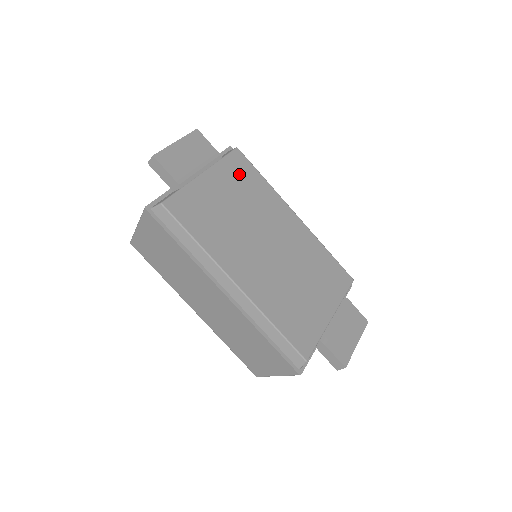
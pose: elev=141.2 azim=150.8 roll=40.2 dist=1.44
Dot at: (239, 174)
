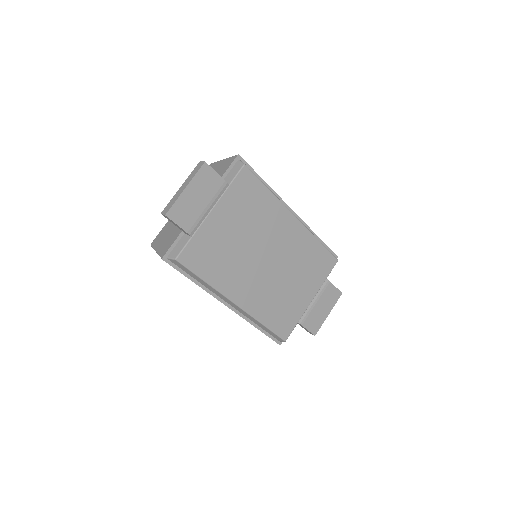
Dot at: (245, 196)
